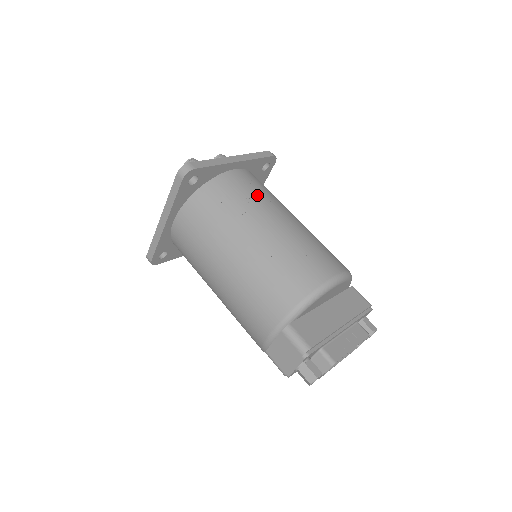
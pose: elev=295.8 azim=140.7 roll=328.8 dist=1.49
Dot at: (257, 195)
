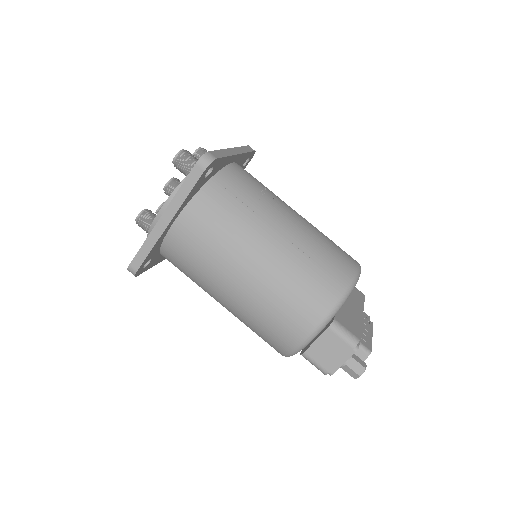
Dot at: (265, 190)
